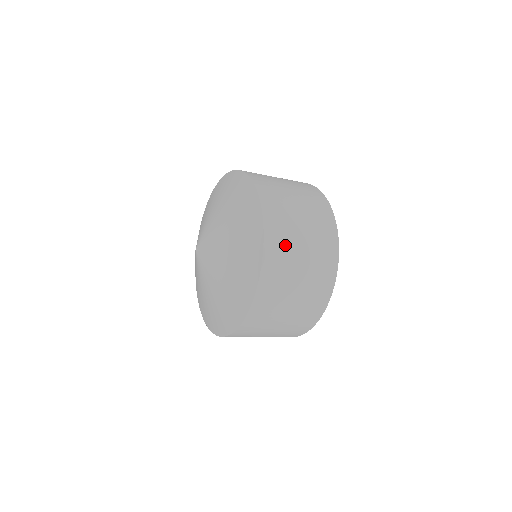
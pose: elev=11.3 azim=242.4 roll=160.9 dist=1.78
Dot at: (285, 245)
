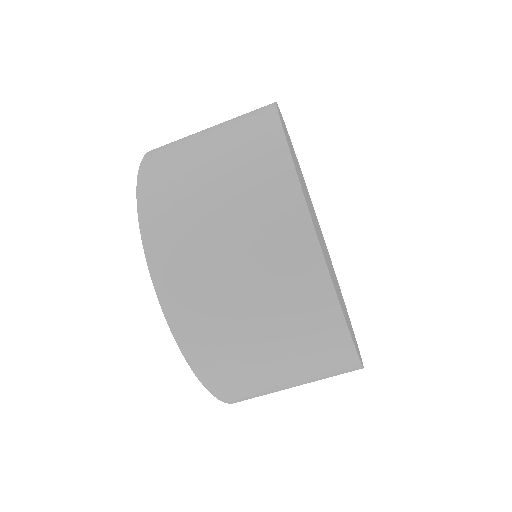
Dot at: occluded
